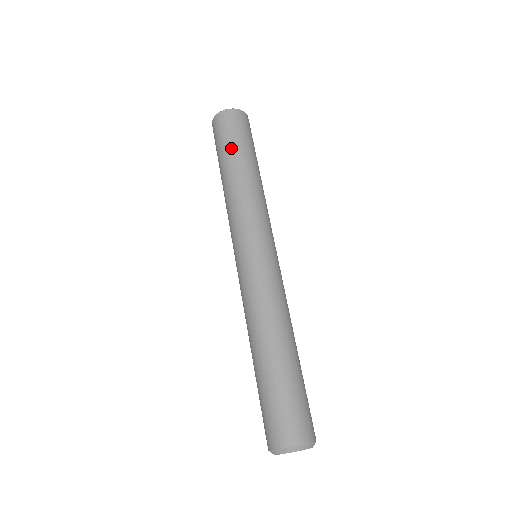
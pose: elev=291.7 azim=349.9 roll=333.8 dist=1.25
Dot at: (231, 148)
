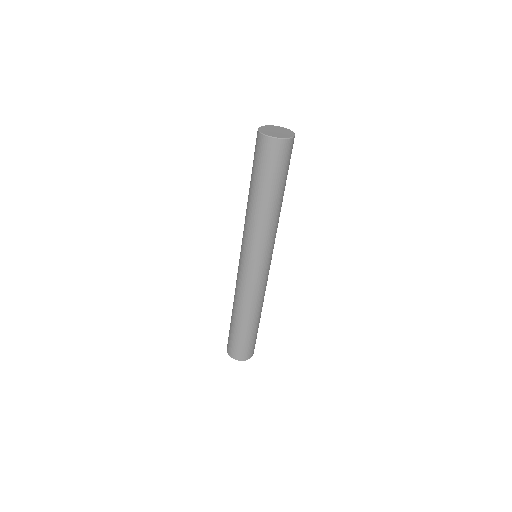
Dot at: (267, 181)
